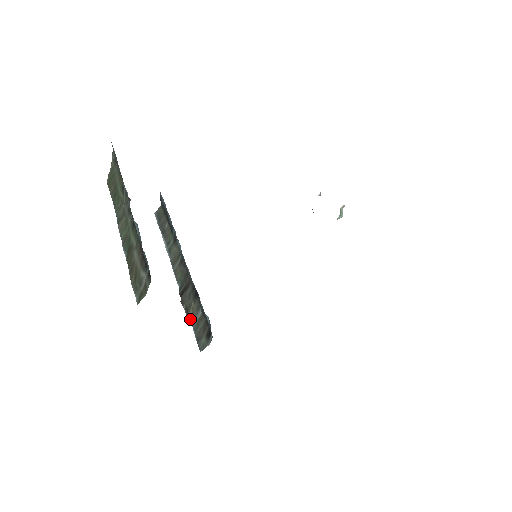
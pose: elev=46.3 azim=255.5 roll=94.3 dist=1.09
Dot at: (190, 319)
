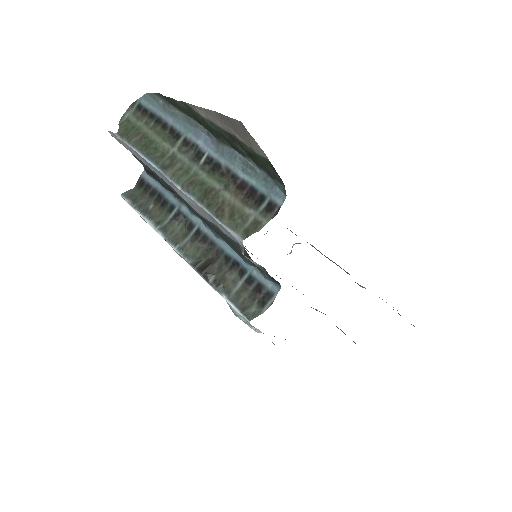
Dot at: (223, 291)
